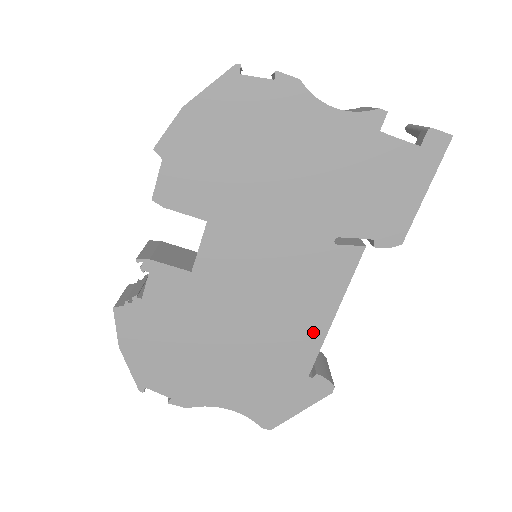
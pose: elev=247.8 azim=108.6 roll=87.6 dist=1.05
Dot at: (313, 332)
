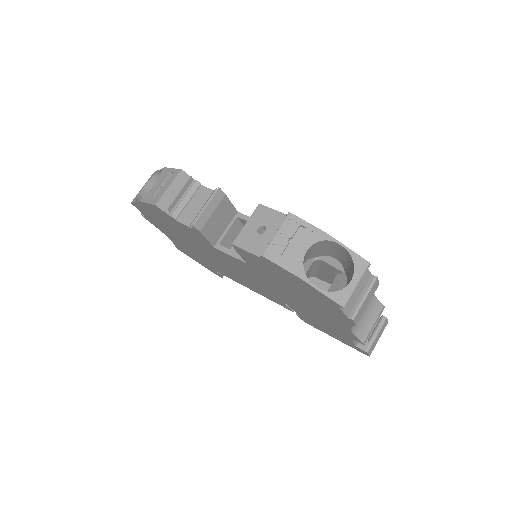
Dot at: (237, 280)
